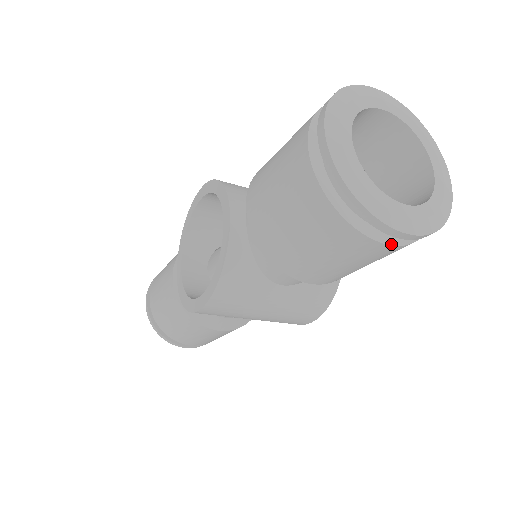
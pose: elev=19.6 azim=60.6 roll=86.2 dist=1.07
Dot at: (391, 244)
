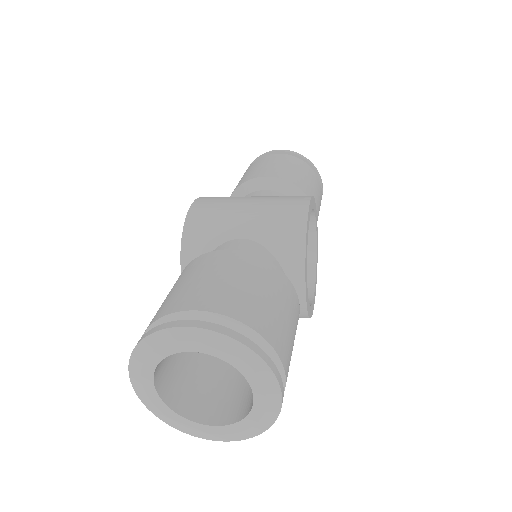
Dot at: occluded
